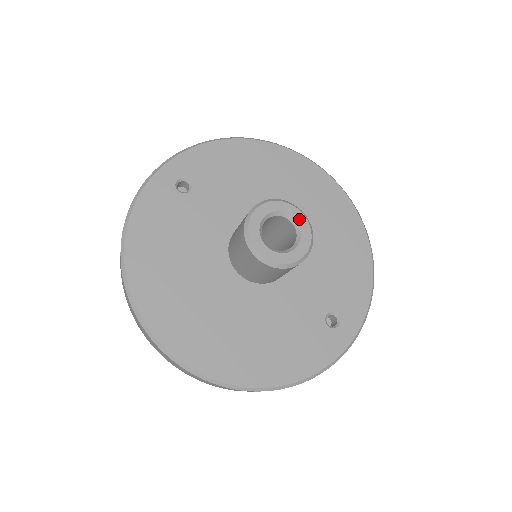
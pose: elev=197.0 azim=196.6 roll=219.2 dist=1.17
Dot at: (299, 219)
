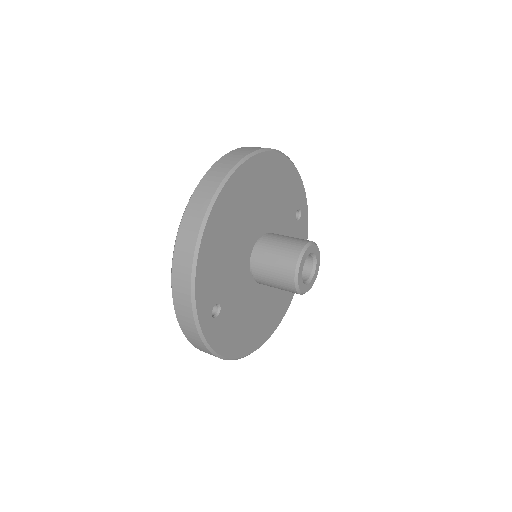
Dot at: (310, 251)
